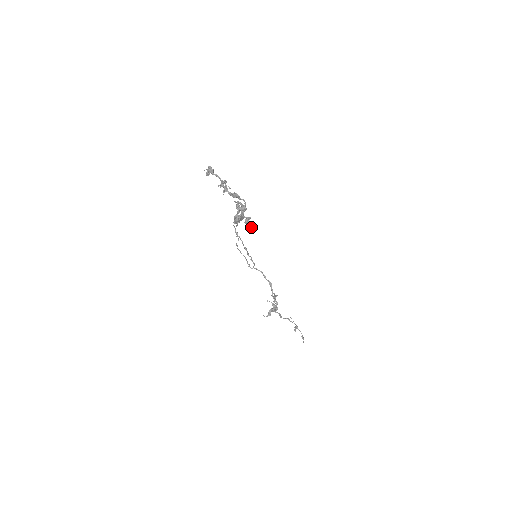
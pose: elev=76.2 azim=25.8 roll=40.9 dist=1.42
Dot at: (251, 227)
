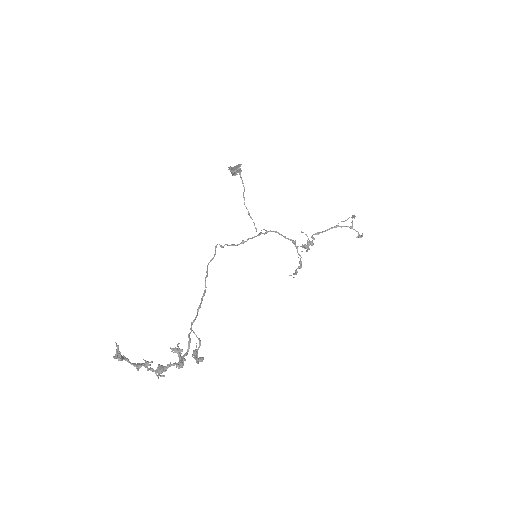
Dot at: (202, 361)
